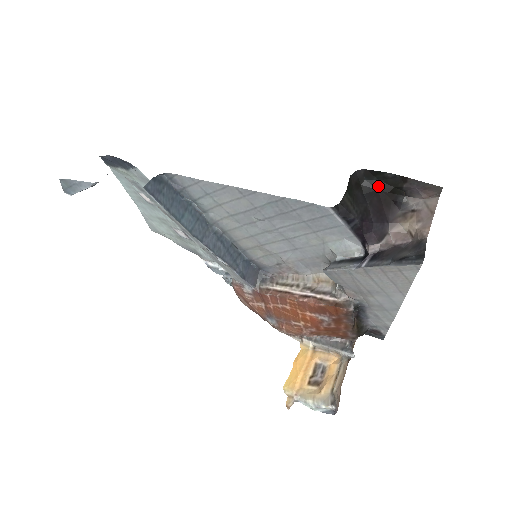
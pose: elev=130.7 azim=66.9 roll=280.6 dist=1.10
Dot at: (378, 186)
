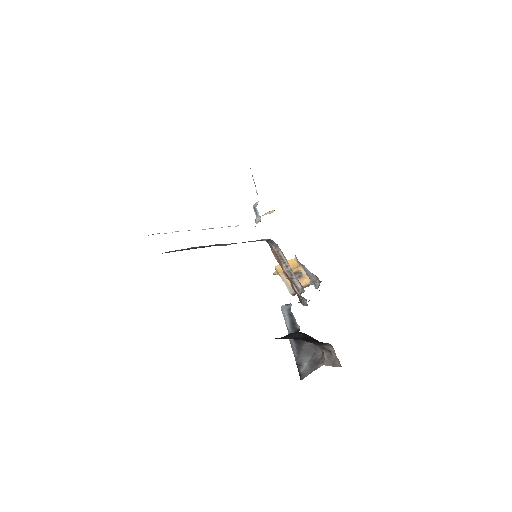
Dot at: occluded
